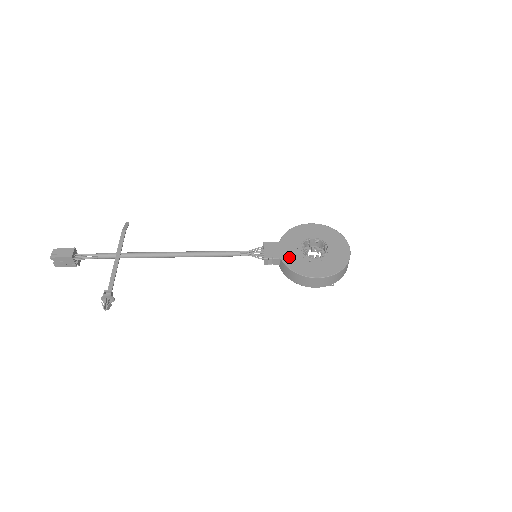
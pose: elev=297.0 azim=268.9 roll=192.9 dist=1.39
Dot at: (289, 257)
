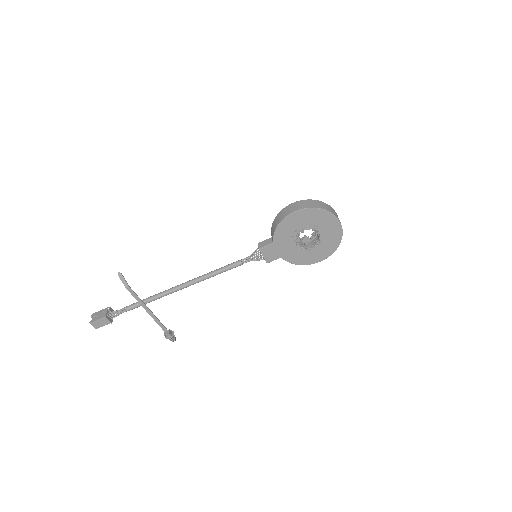
Dot at: (288, 254)
